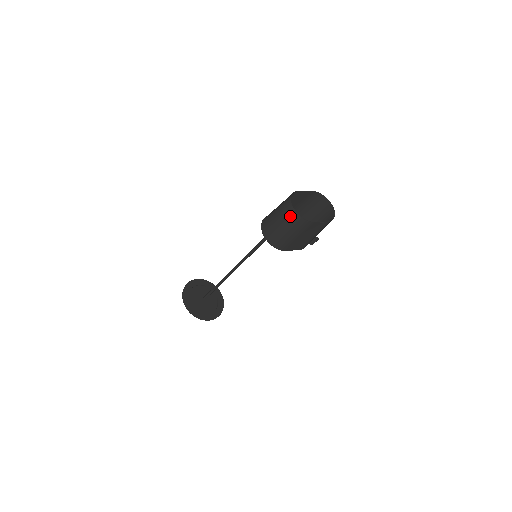
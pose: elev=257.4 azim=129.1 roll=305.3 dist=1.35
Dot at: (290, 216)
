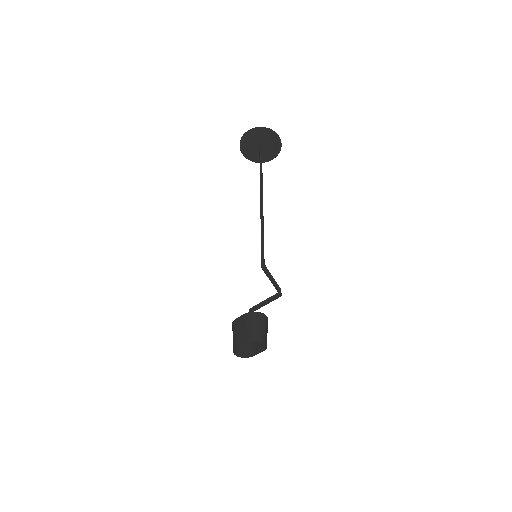
Dot at: (240, 352)
